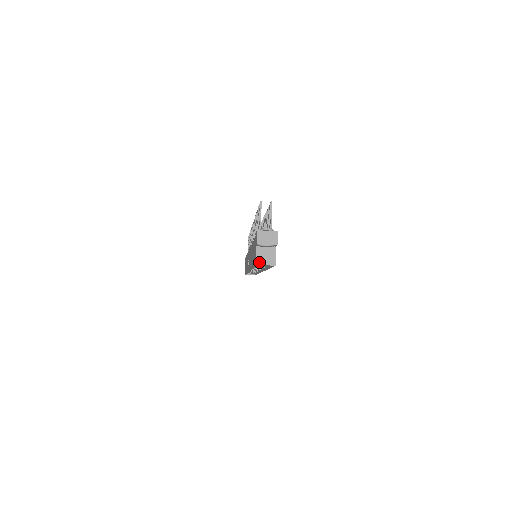
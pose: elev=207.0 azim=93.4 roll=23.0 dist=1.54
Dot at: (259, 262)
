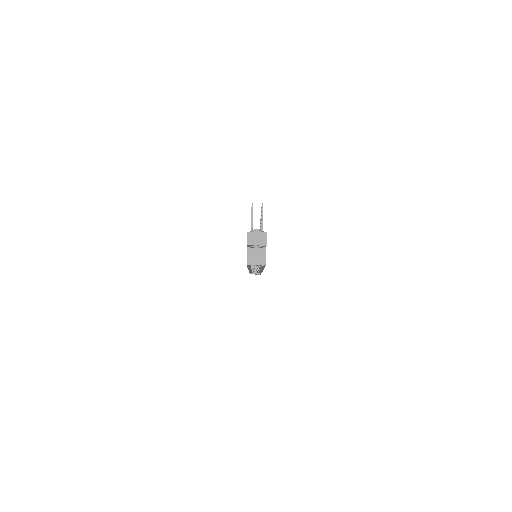
Dot at: (250, 262)
